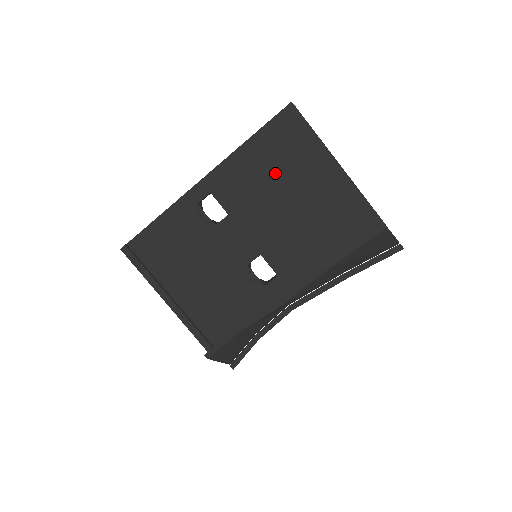
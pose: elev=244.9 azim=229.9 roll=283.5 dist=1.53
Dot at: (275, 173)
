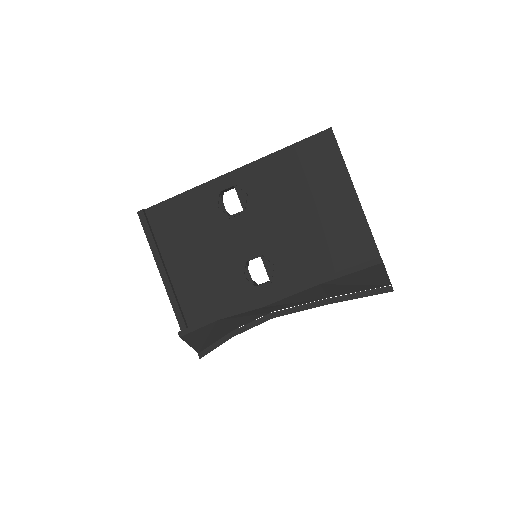
Dot at: (297, 186)
